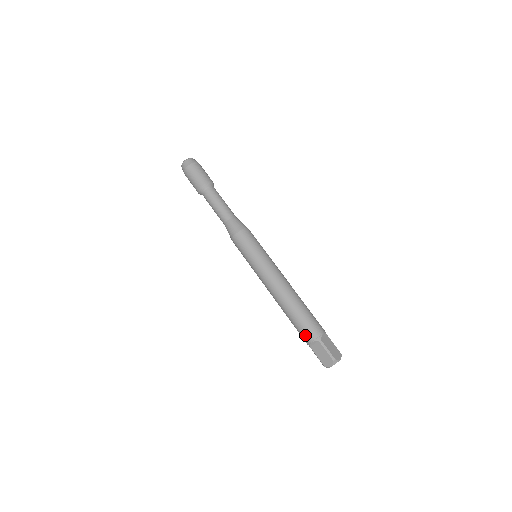
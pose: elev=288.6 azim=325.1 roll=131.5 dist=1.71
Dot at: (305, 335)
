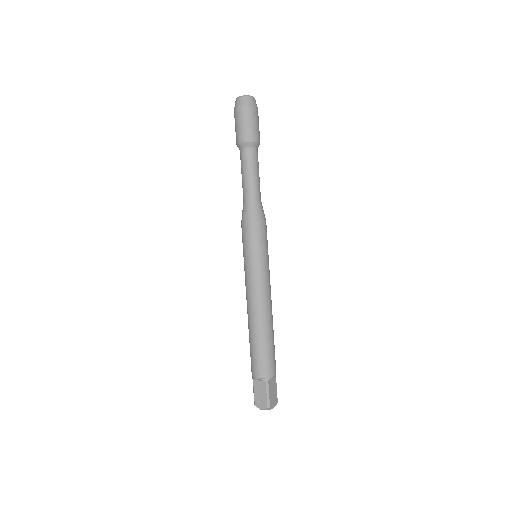
Dot at: (256, 368)
